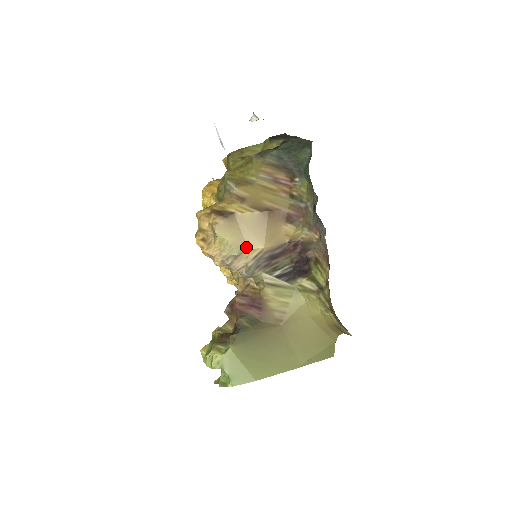
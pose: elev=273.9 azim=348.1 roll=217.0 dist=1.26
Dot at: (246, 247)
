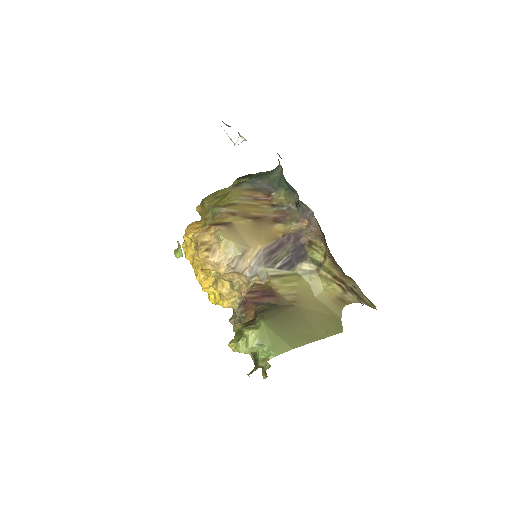
Dot at: (248, 247)
